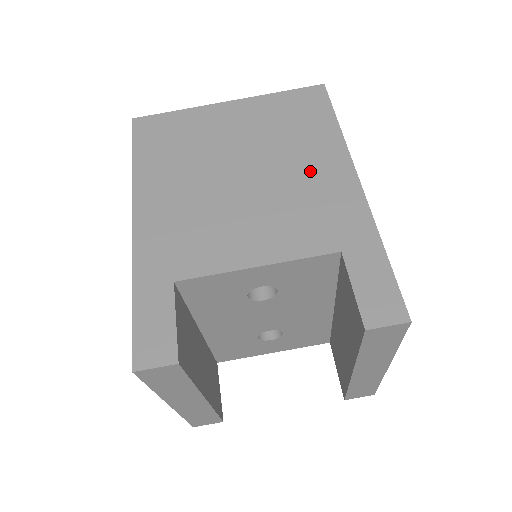
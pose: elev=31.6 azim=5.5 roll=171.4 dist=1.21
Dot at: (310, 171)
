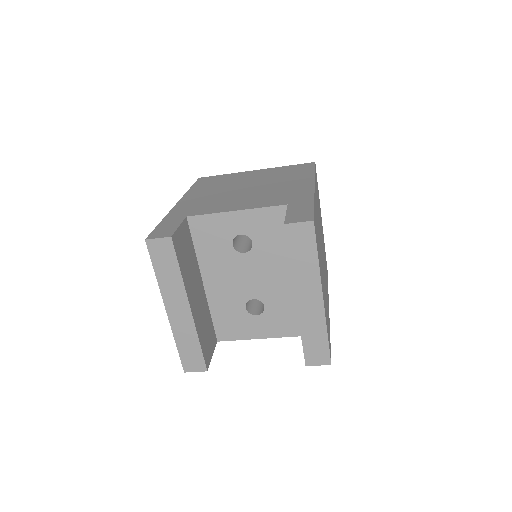
Dot at: (287, 185)
